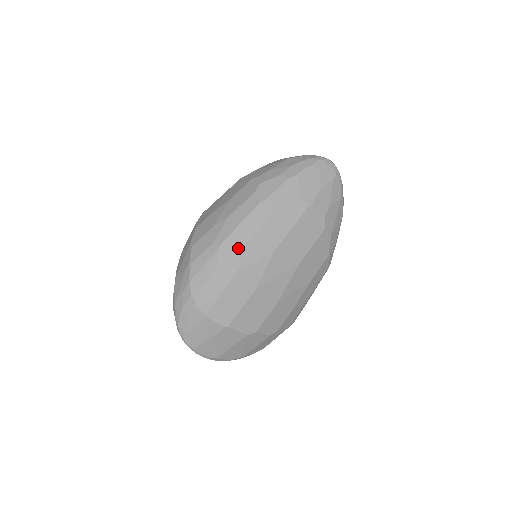
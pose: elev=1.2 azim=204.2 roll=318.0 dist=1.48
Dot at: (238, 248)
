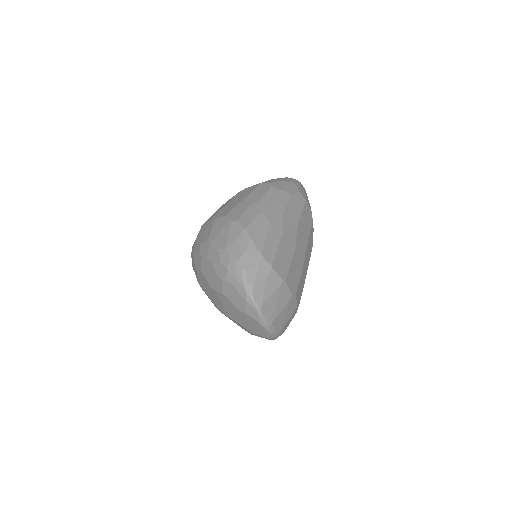
Dot at: (279, 217)
